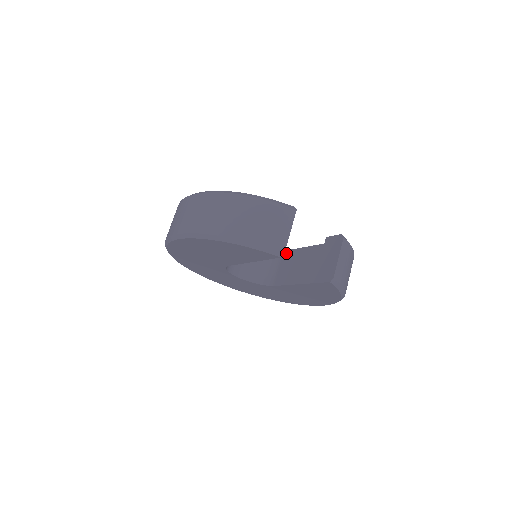
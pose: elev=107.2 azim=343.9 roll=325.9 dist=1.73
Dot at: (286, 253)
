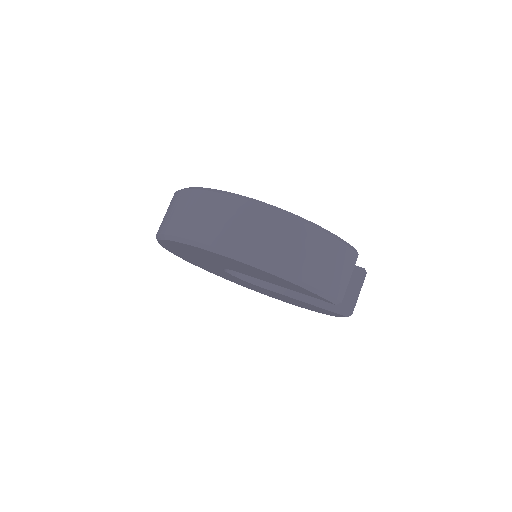
Dot at: occluded
